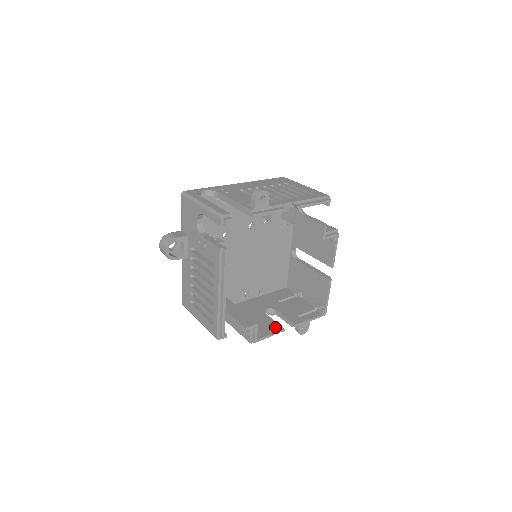
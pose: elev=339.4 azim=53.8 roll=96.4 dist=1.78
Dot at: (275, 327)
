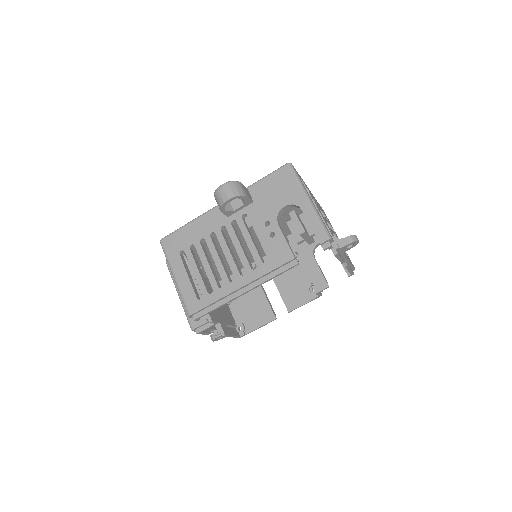
Dot at: (213, 326)
